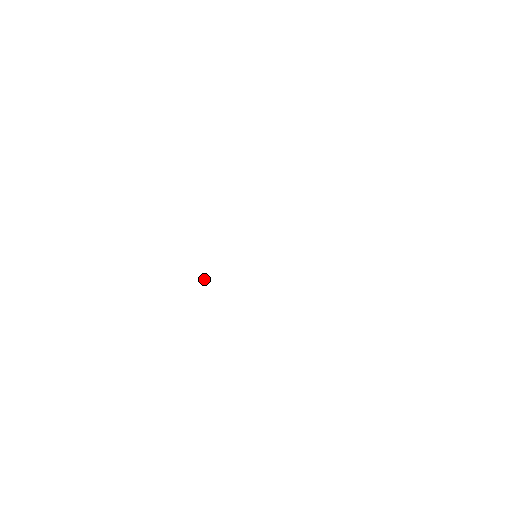
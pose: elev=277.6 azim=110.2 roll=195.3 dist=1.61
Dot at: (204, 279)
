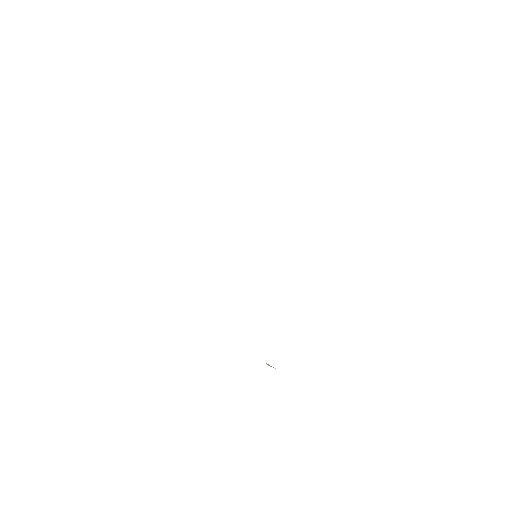
Dot at: (270, 366)
